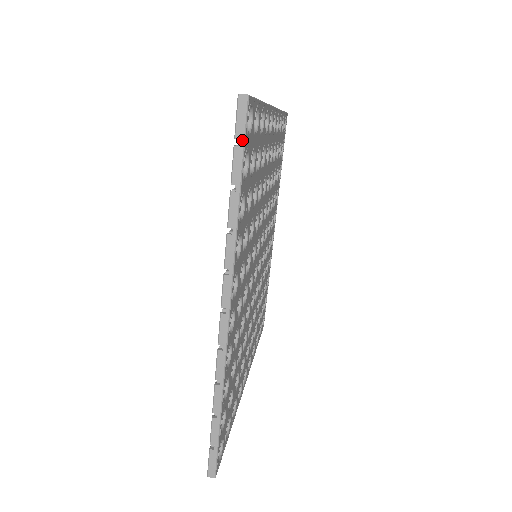
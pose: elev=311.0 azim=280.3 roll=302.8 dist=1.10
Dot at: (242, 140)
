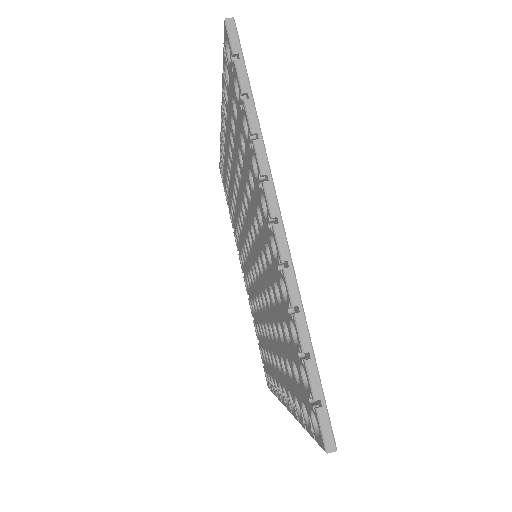
Dot at: (240, 54)
